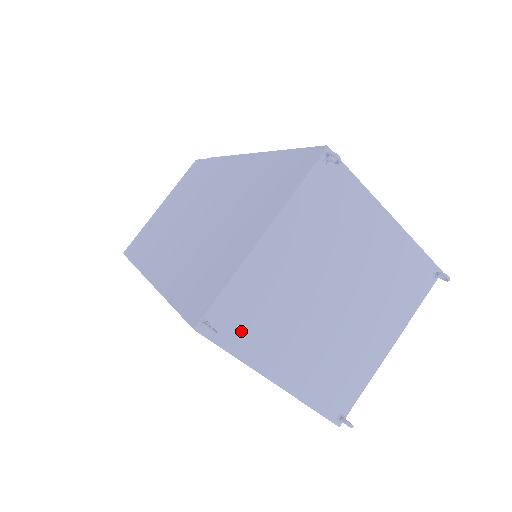
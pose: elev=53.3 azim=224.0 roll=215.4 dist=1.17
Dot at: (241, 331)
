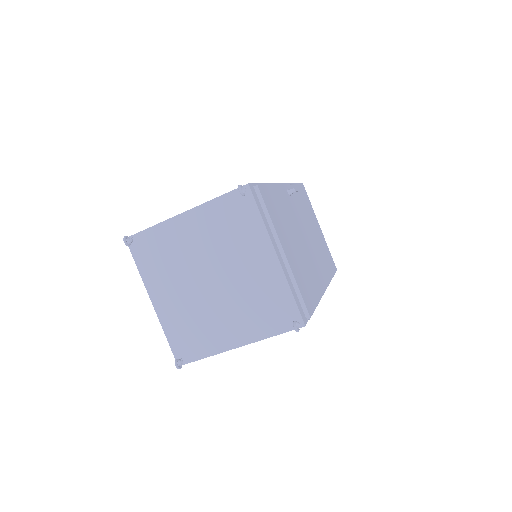
Dot at: (148, 258)
